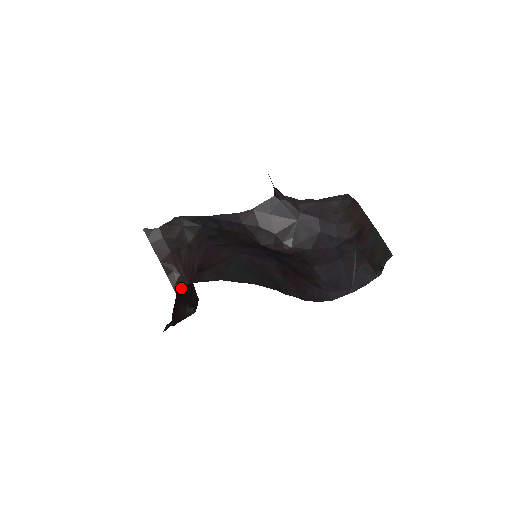
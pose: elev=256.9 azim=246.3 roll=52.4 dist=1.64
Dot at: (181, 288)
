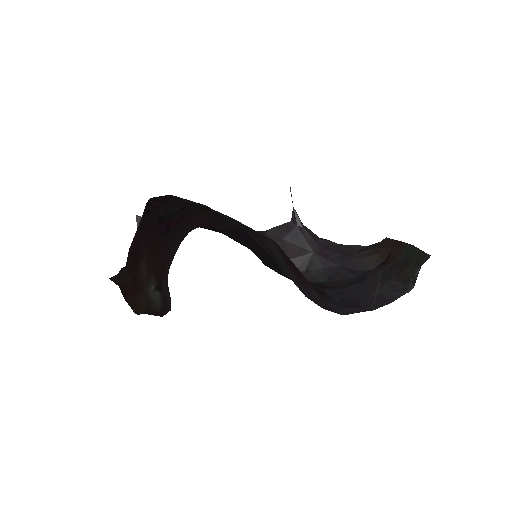
Dot at: (154, 203)
